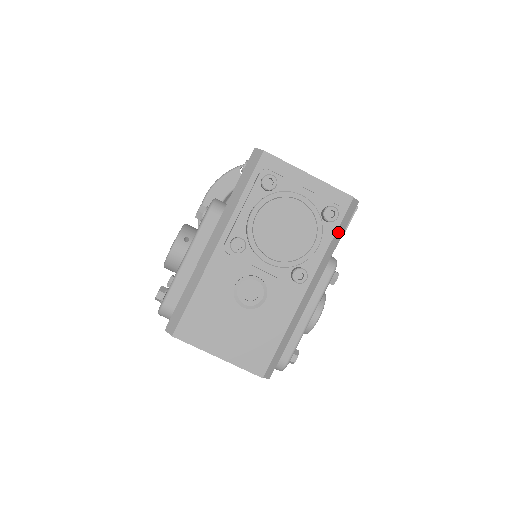
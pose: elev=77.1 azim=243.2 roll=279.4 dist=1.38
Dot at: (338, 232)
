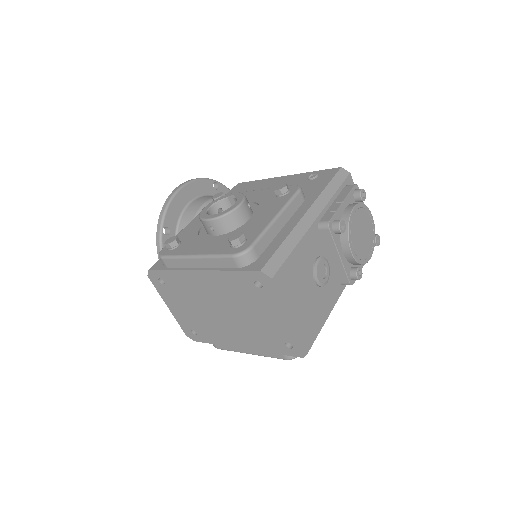
Dot at: occluded
